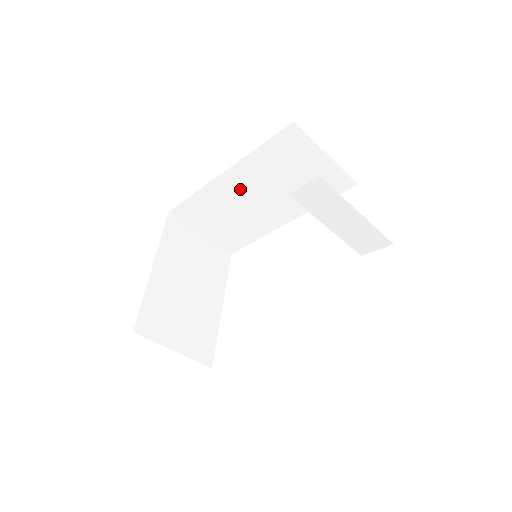
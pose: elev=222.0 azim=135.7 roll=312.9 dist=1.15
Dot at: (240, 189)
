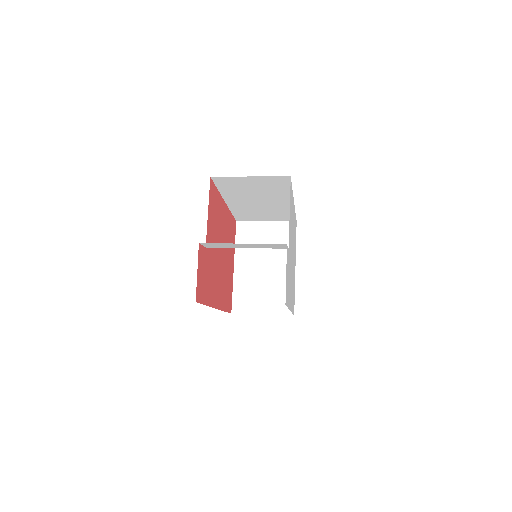
Dot at: (244, 203)
